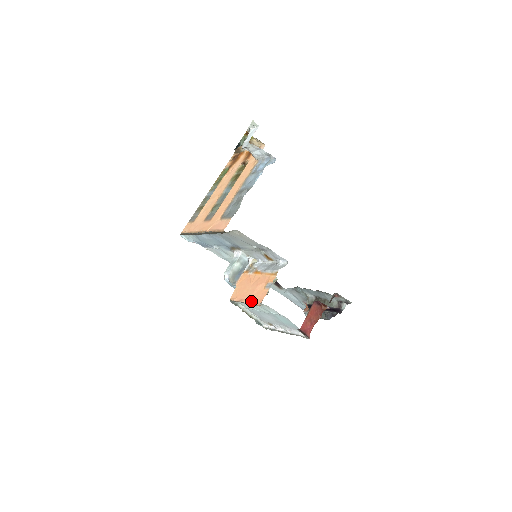
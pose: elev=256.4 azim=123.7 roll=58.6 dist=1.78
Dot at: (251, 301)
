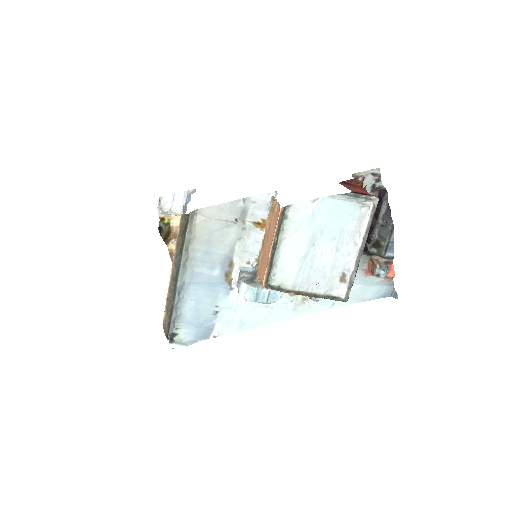
Dot at: (274, 230)
